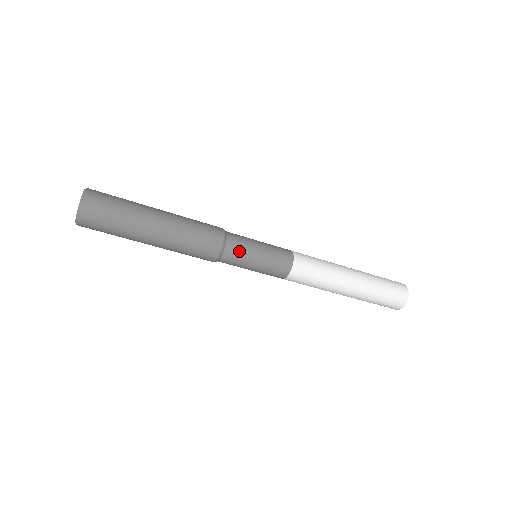
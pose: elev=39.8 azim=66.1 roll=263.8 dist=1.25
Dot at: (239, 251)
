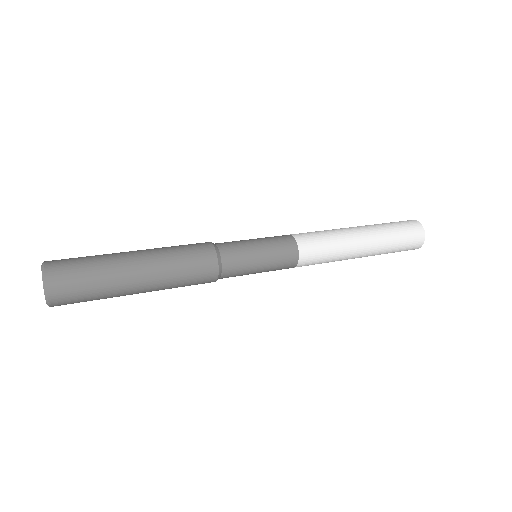
Dot at: (238, 267)
